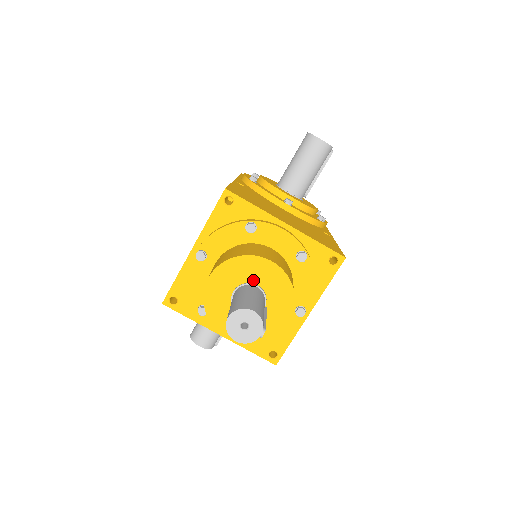
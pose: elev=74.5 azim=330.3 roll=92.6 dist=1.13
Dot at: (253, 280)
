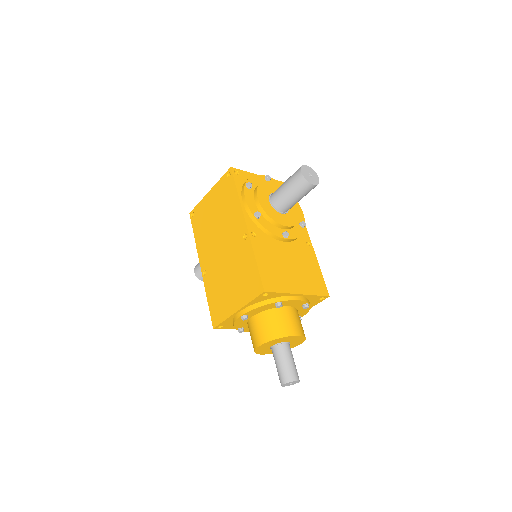
Dot at: (285, 341)
